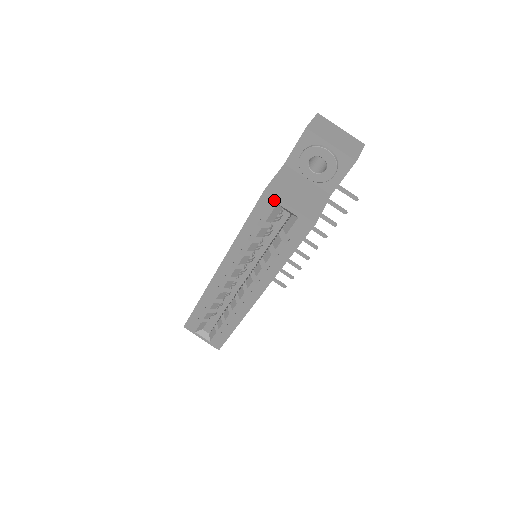
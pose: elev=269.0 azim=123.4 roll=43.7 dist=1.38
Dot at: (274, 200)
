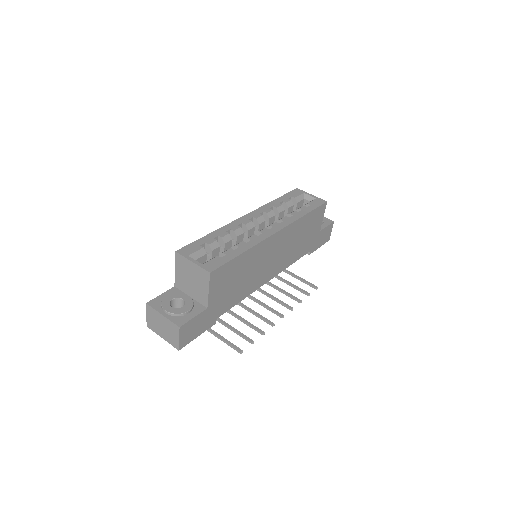
Dot at: (302, 192)
